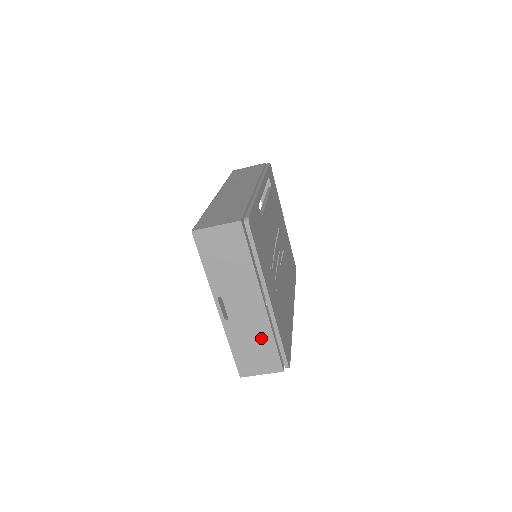
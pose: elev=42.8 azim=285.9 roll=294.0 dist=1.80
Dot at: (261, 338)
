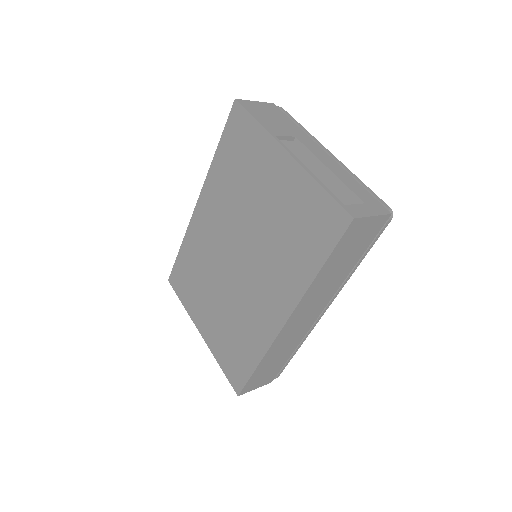
Dot at: occluded
